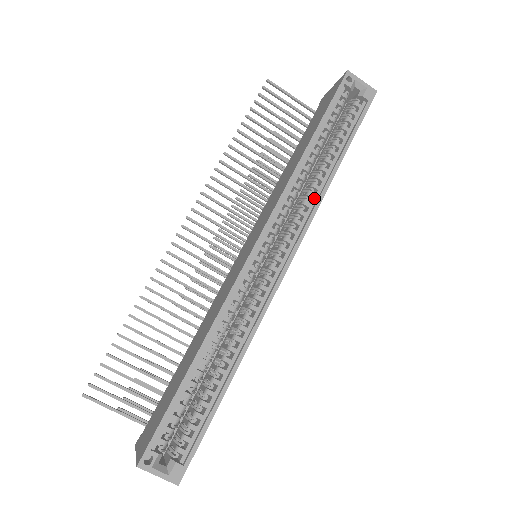
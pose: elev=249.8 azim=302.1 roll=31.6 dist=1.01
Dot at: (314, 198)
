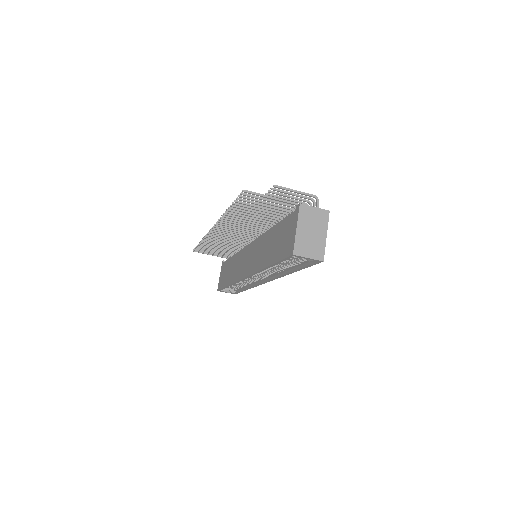
Dot at: (278, 273)
